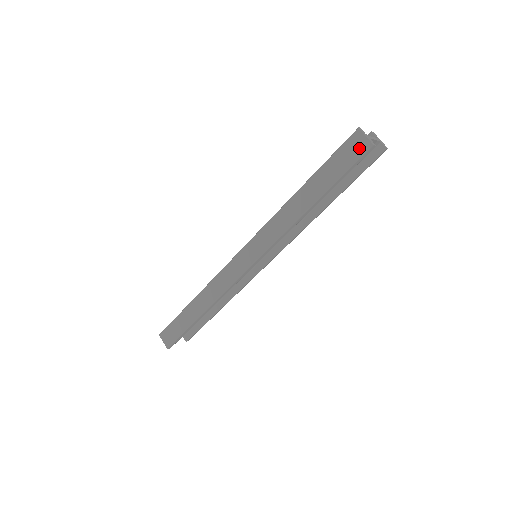
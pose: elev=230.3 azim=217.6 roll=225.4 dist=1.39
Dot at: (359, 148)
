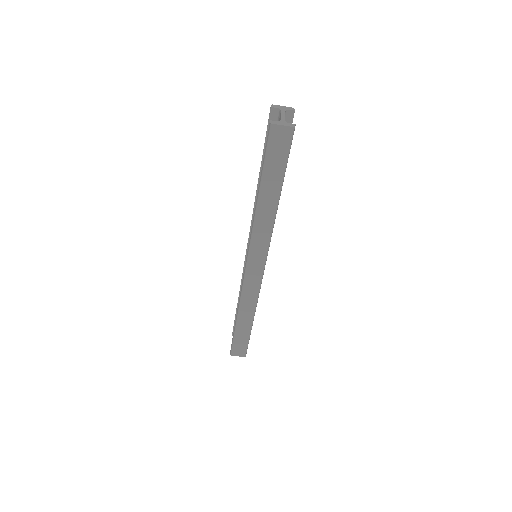
Dot at: (284, 137)
